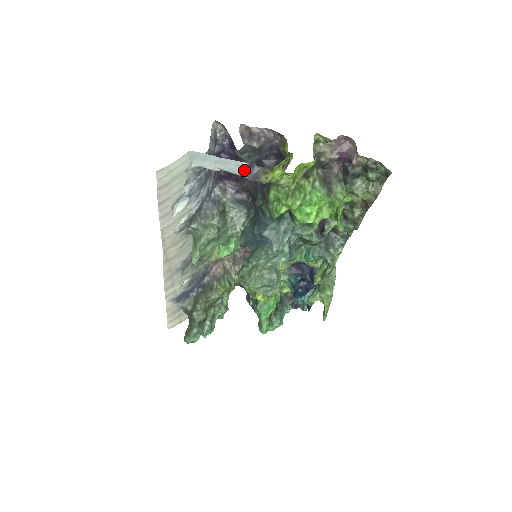
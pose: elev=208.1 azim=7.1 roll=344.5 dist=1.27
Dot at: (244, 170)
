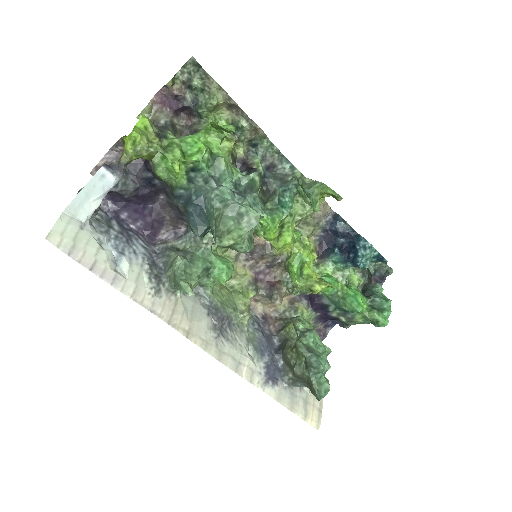
Dot at: (110, 176)
